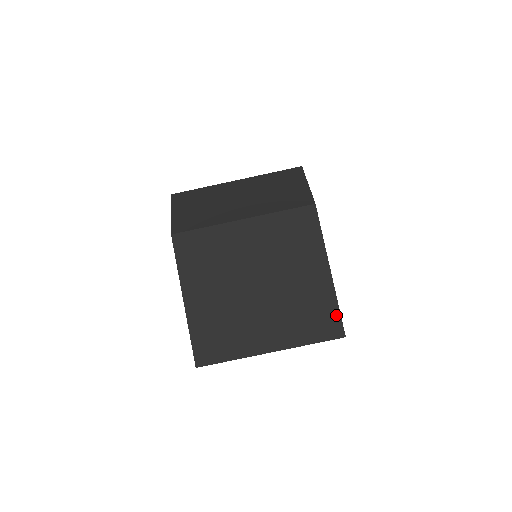
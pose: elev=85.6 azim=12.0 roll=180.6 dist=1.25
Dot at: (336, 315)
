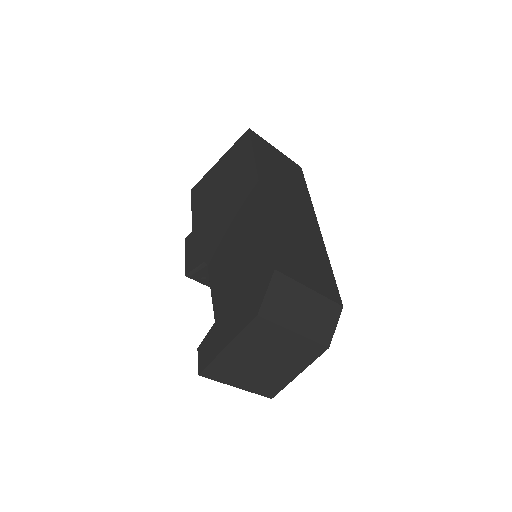
Dot at: (279, 390)
